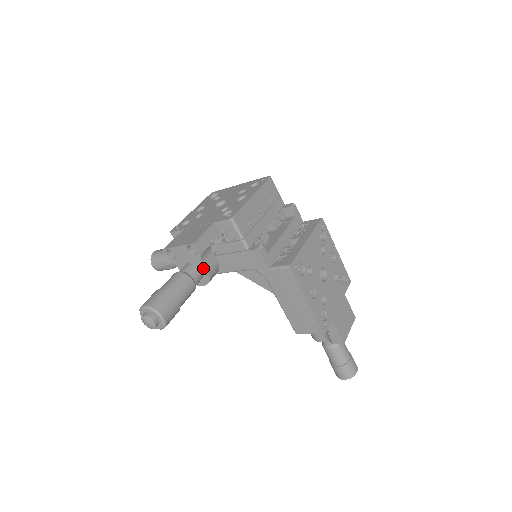
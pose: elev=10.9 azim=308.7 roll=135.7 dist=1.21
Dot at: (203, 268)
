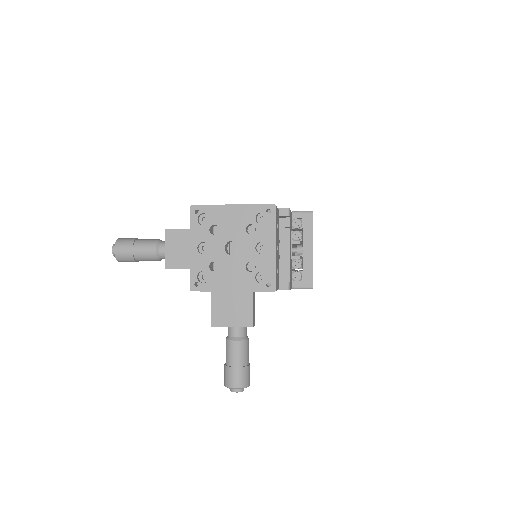
Dot at: occluded
